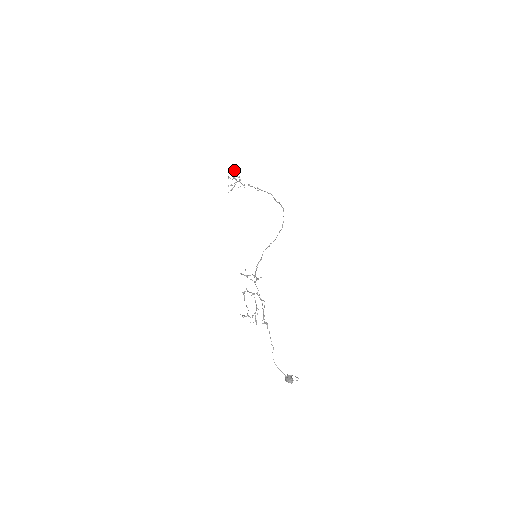
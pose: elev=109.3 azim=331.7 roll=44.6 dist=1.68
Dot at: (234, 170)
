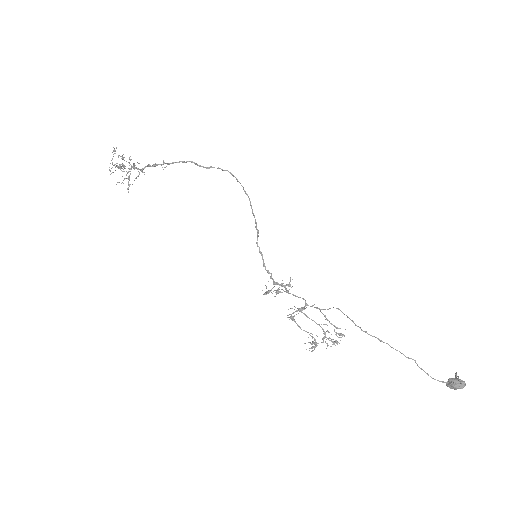
Dot at: occluded
